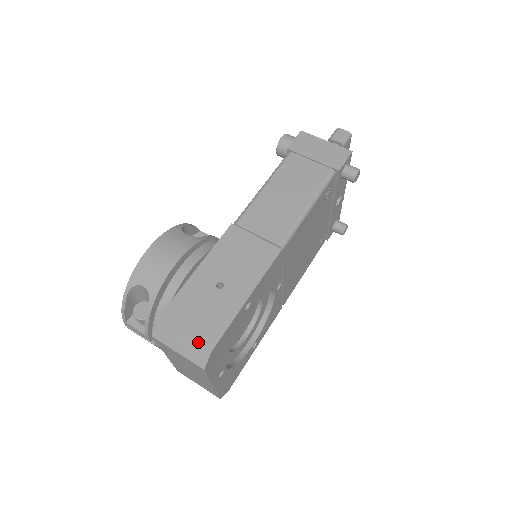
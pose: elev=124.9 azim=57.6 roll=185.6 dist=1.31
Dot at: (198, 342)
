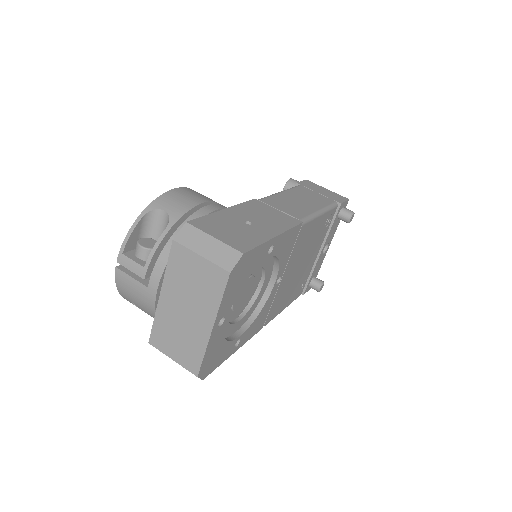
Dot at: (230, 245)
